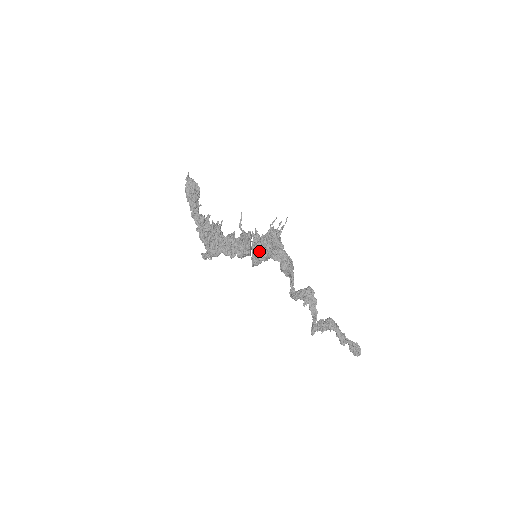
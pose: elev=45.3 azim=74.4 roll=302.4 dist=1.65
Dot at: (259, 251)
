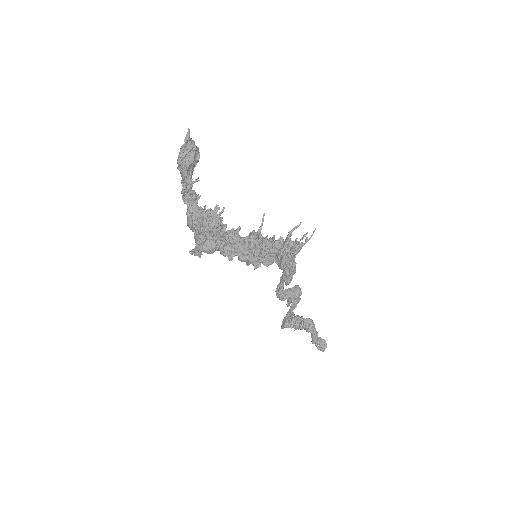
Dot at: (265, 255)
